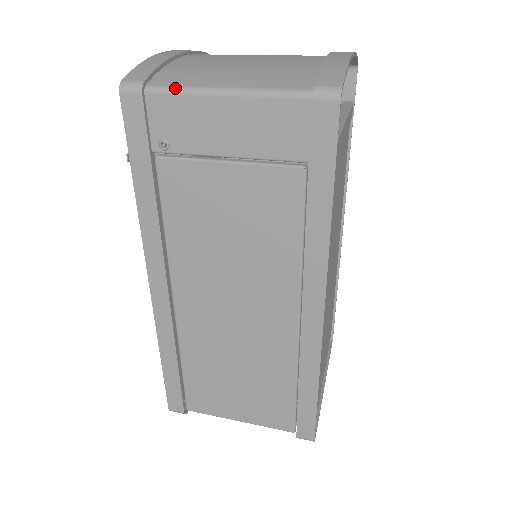
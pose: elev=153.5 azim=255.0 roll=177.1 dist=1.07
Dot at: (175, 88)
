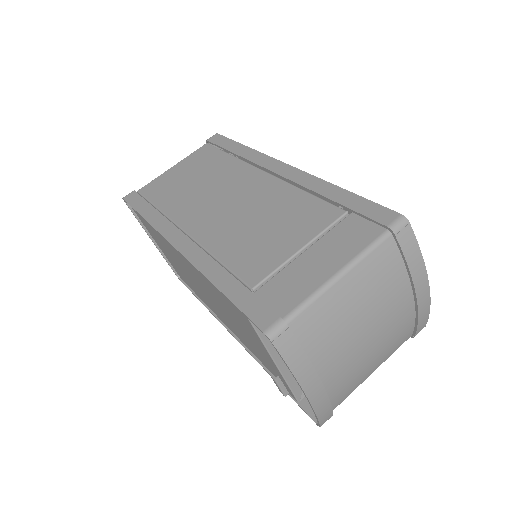
Dot at: occluded
